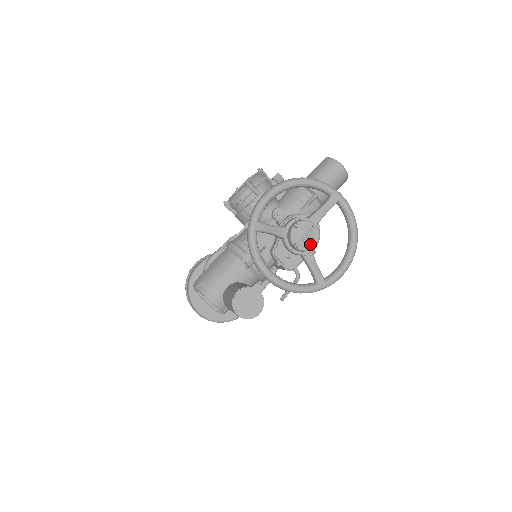
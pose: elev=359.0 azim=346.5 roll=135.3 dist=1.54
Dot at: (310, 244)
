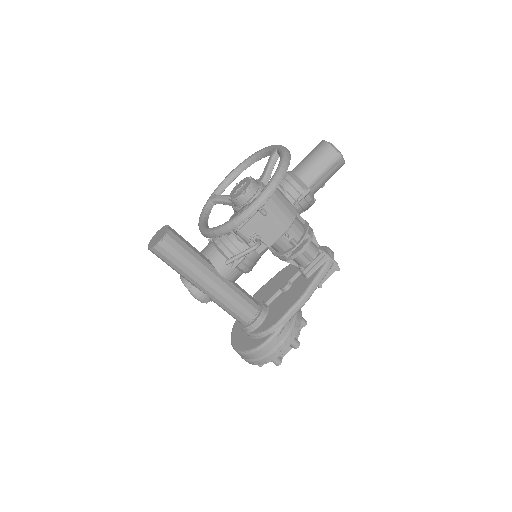
Dot at: (241, 192)
